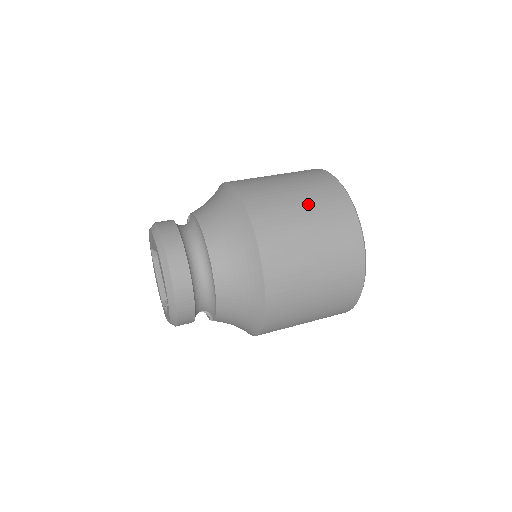
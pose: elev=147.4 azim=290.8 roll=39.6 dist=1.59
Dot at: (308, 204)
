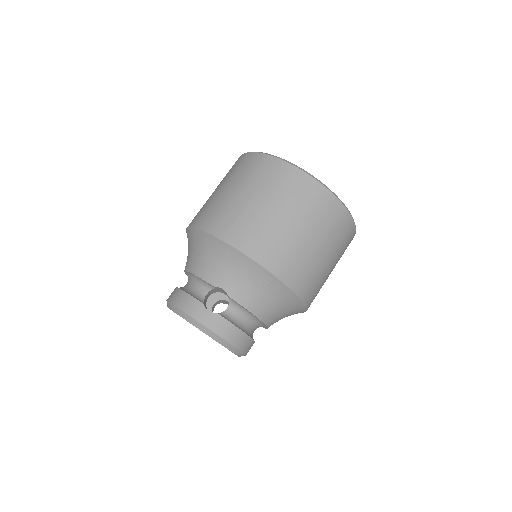
Dot at: (334, 258)
